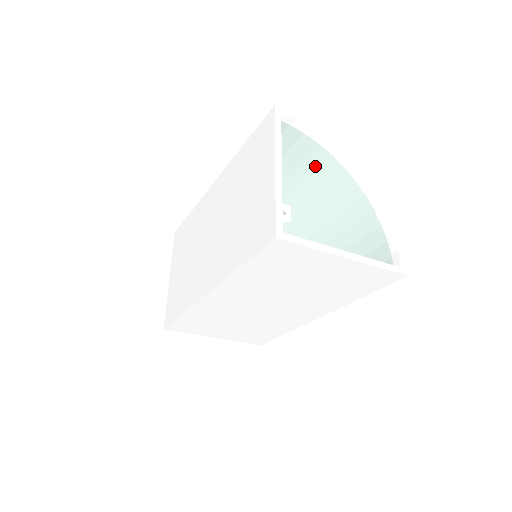
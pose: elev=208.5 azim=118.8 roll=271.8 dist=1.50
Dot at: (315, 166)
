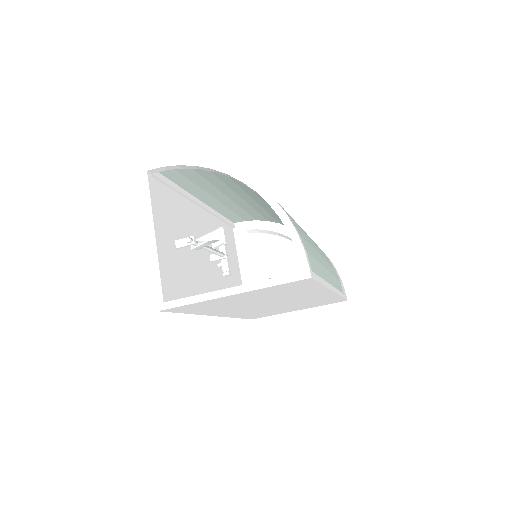
Dot at: occluded
